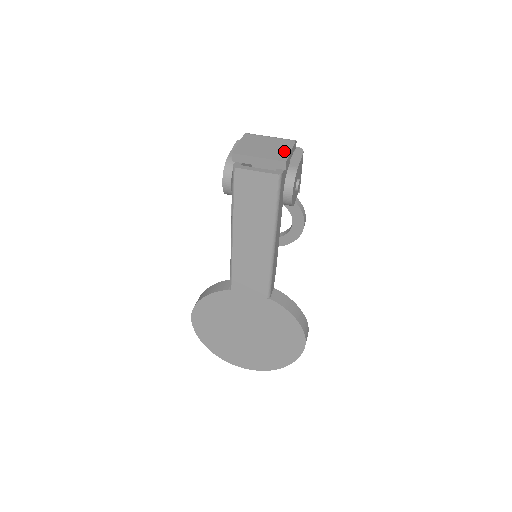
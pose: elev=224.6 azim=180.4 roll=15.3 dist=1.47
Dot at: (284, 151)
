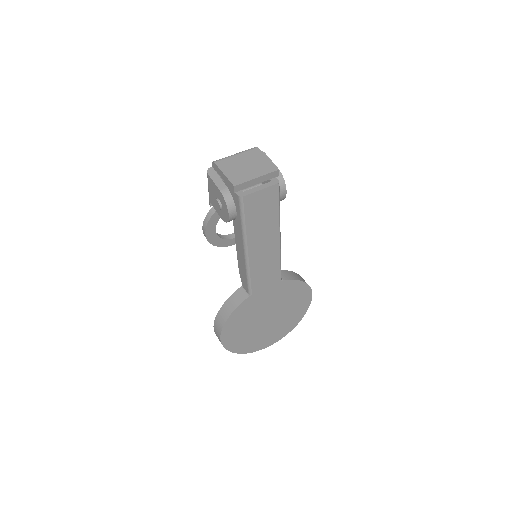
Dot at: (264, 161)
